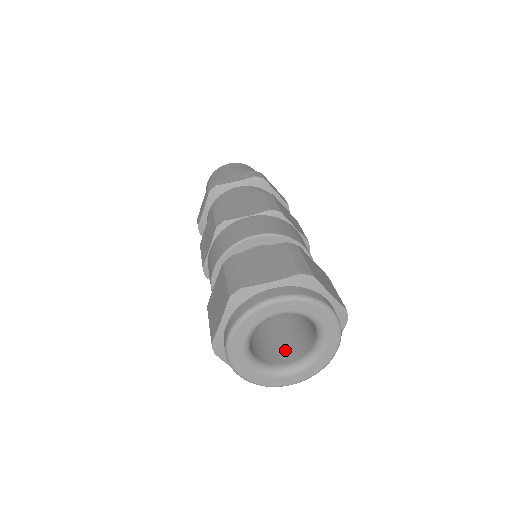
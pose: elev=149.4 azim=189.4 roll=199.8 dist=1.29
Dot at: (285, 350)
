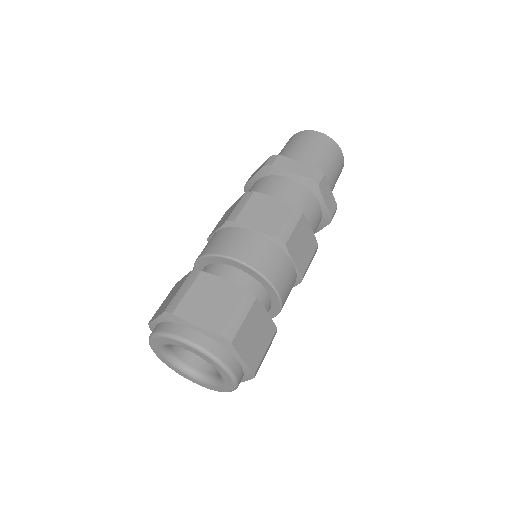
Dot at: occluded
